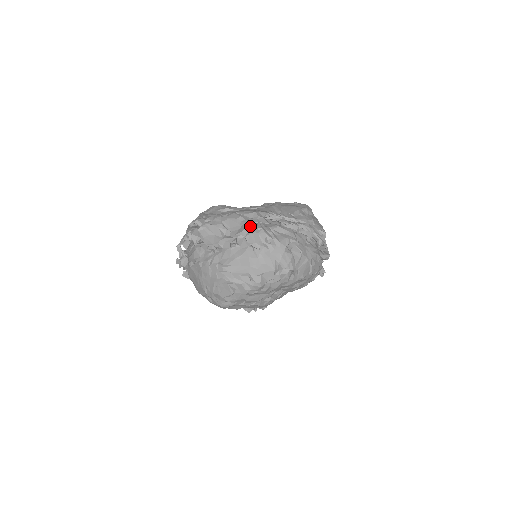
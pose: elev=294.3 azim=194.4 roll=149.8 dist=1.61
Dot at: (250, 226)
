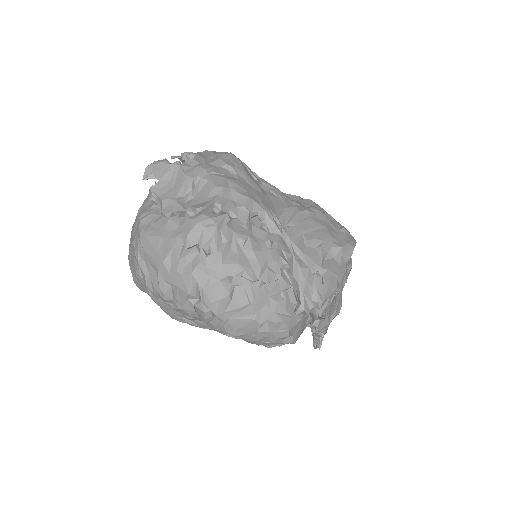
Dot at: (218, 210)
